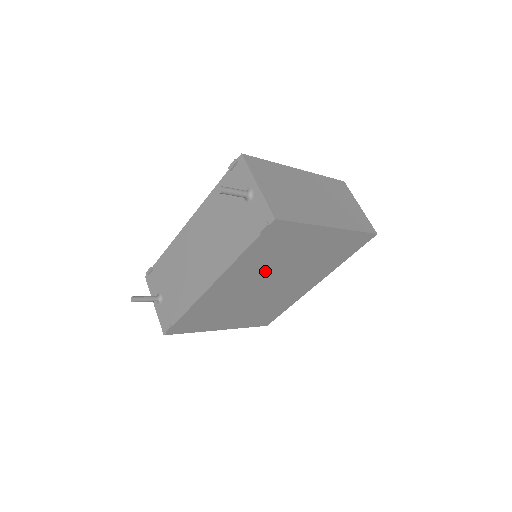
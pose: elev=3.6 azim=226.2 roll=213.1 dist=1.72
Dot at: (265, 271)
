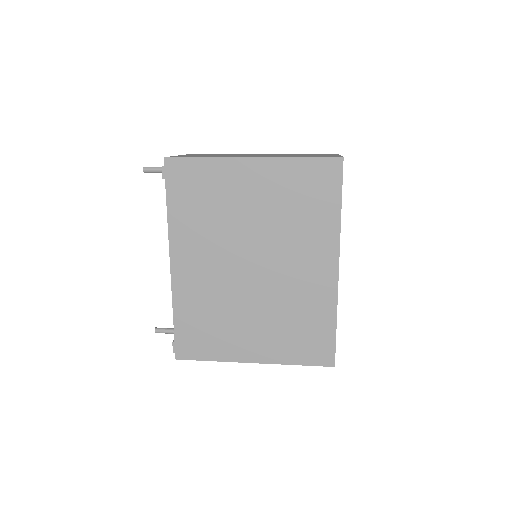
Dot at: (222, 240)
